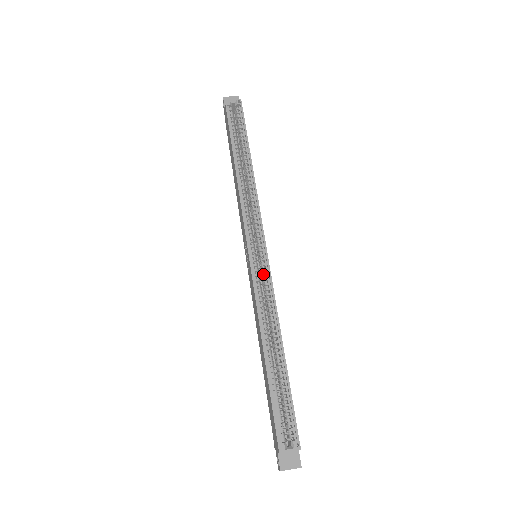
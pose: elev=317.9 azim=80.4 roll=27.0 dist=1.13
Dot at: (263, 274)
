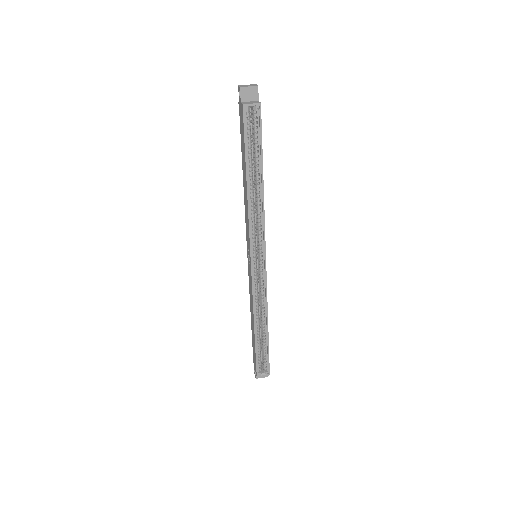
Dot at: (260, 279)
